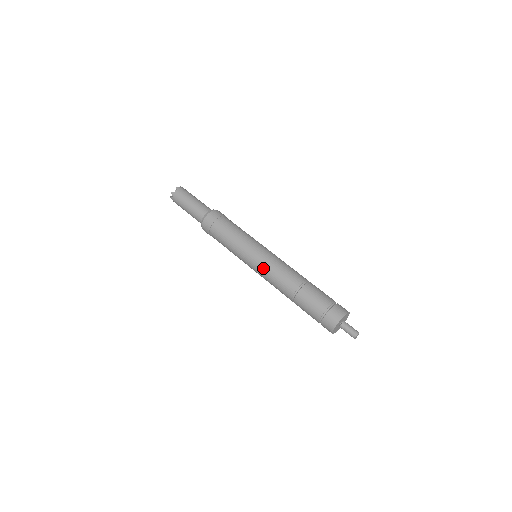
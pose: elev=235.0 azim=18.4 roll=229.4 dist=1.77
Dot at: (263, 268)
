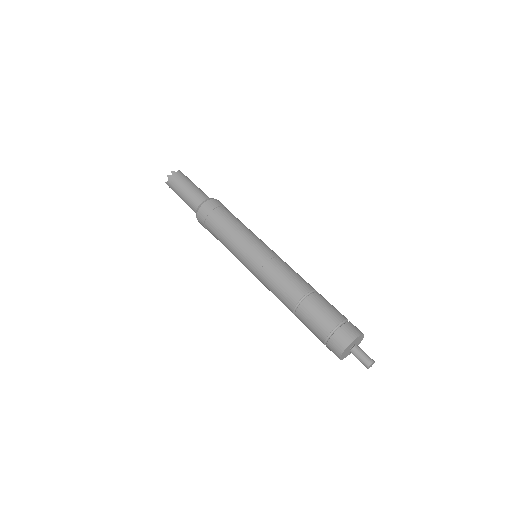
Dot at: (259, 280)
